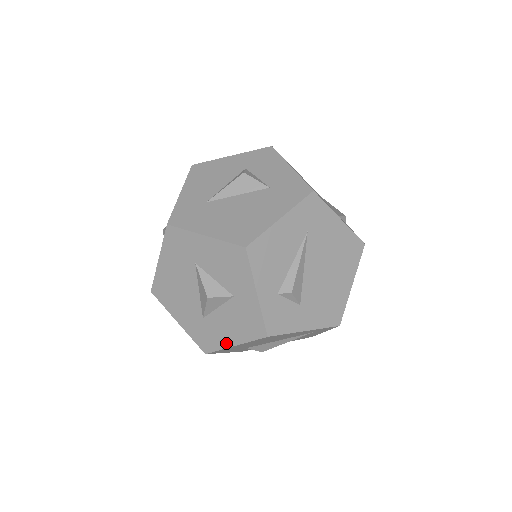
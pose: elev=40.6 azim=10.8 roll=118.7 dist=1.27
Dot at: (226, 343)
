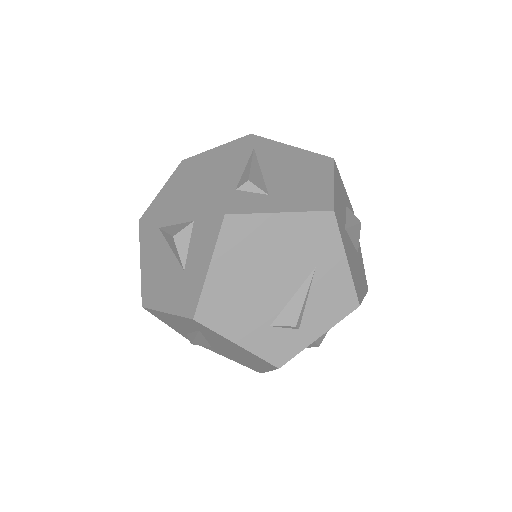
Dot at: occluded
